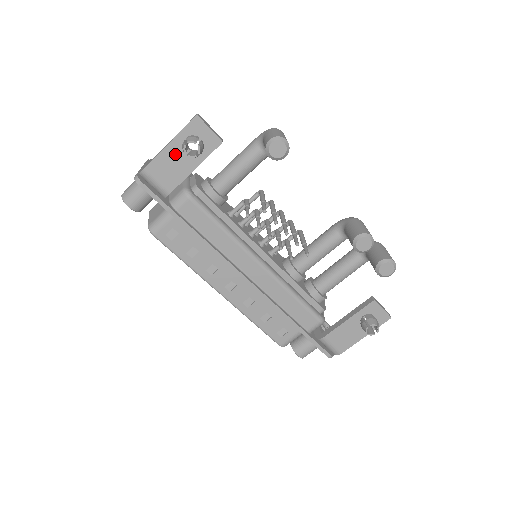
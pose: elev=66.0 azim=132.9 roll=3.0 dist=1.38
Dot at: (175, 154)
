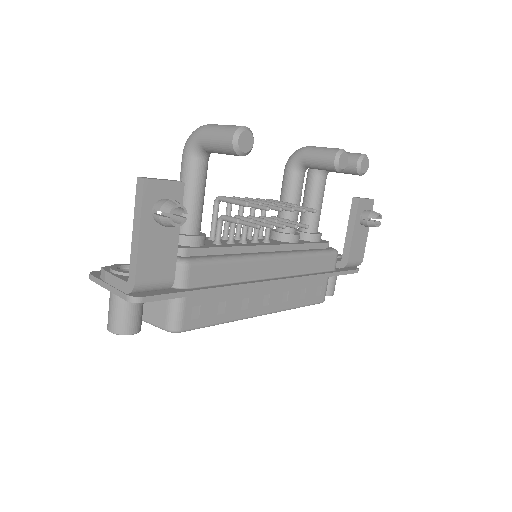
Dot at: (152, 238)
